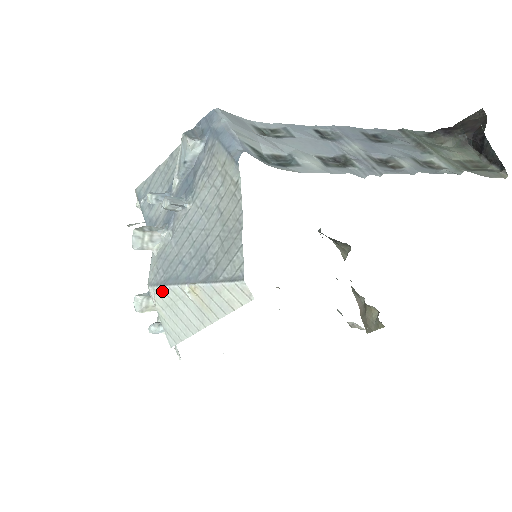
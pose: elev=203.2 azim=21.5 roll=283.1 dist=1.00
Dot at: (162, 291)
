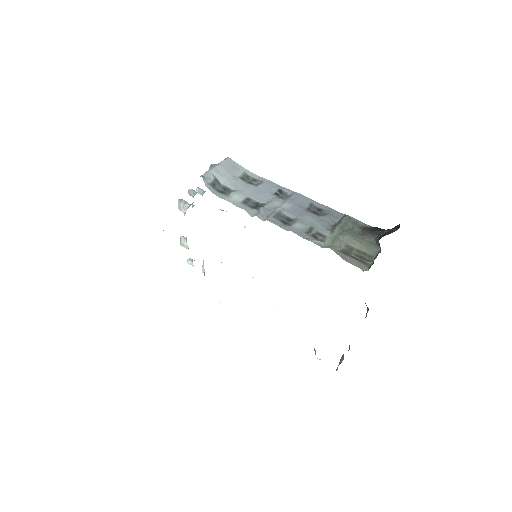
Dot at: occluded
